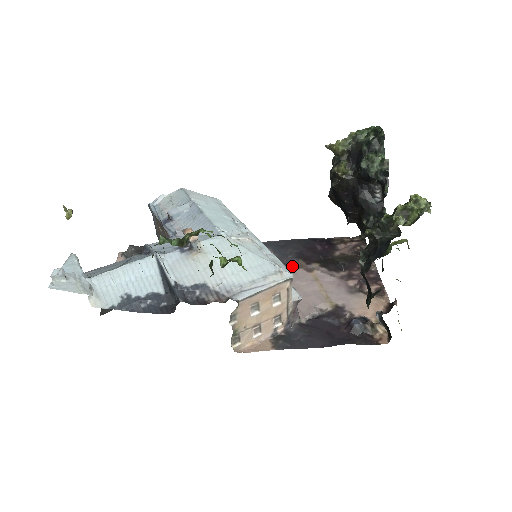
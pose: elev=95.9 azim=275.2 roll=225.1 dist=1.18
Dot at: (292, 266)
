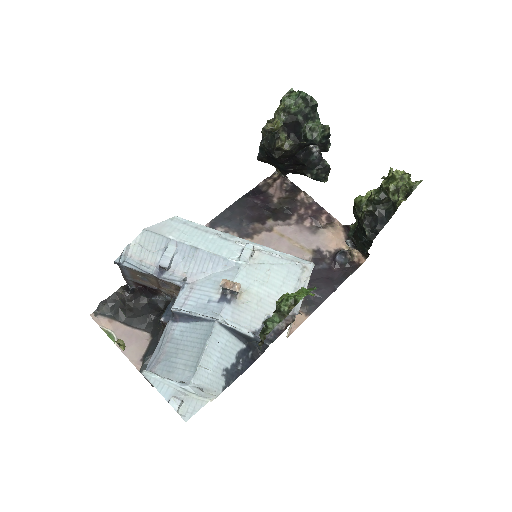
Dot at: (254, 234)
